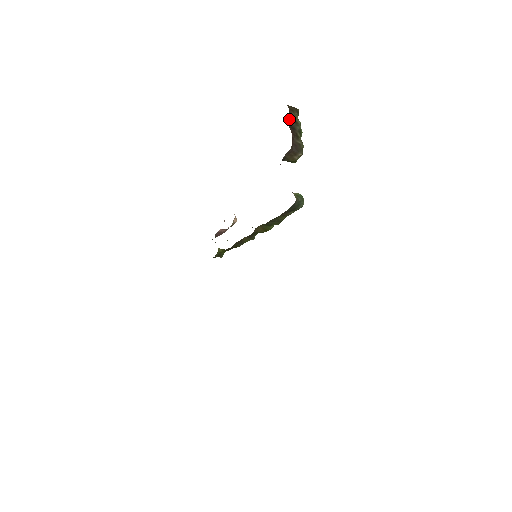
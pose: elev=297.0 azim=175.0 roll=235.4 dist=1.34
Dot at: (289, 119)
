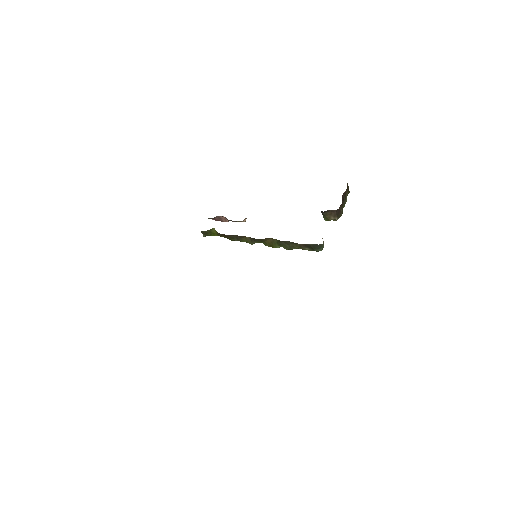
Dot at: (345, 192)
